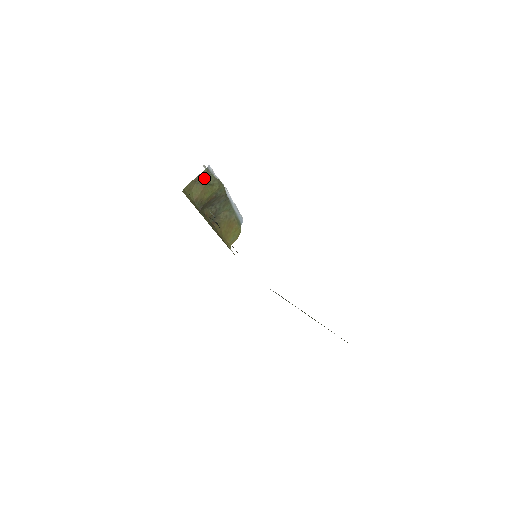
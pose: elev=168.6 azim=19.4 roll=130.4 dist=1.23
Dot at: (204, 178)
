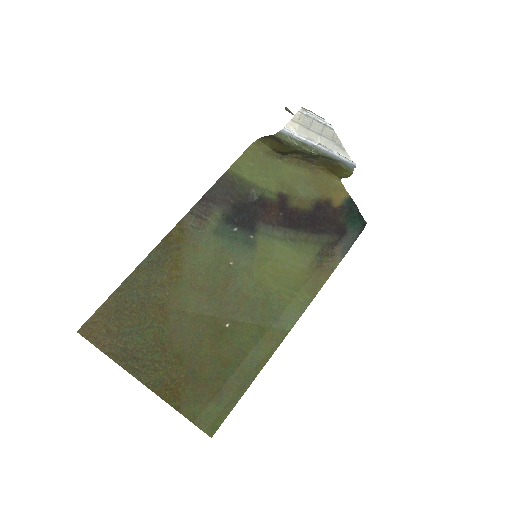
Dot at: (277, 138)
